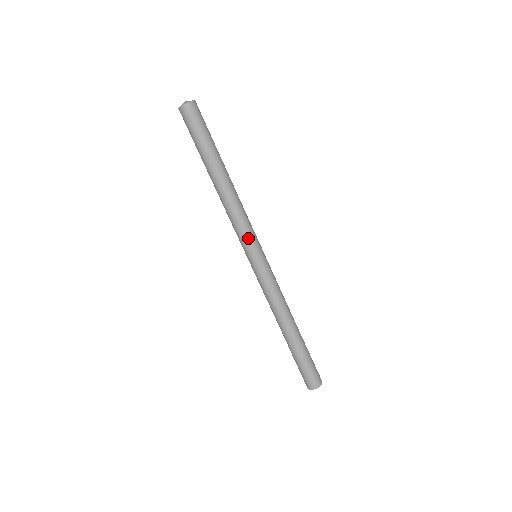
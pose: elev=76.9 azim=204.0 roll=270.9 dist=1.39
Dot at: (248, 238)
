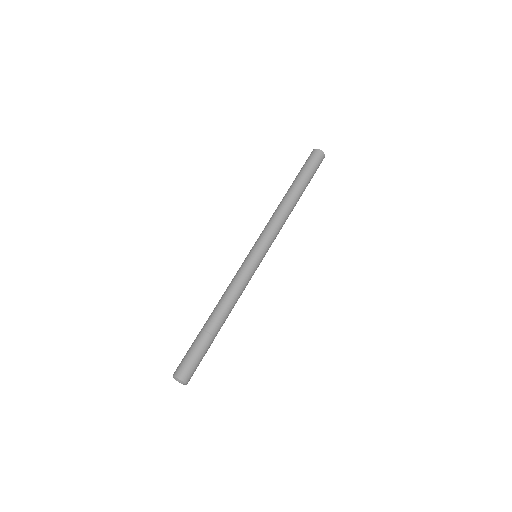
Dot at: (262, 236)
